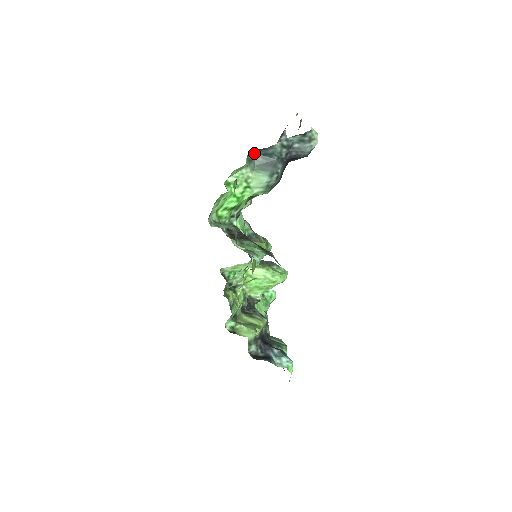
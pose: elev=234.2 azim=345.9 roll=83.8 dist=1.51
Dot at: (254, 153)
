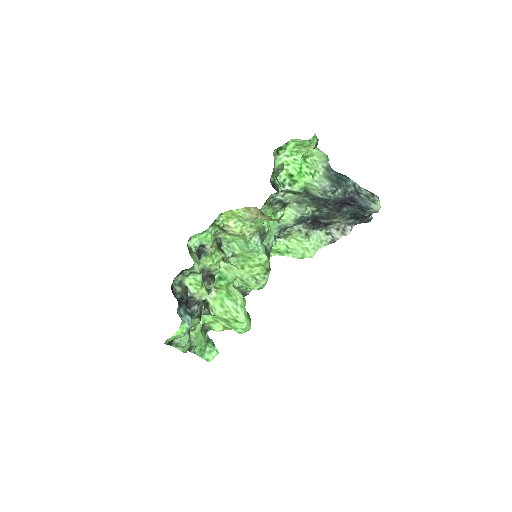
Dot at: (334, 172)
